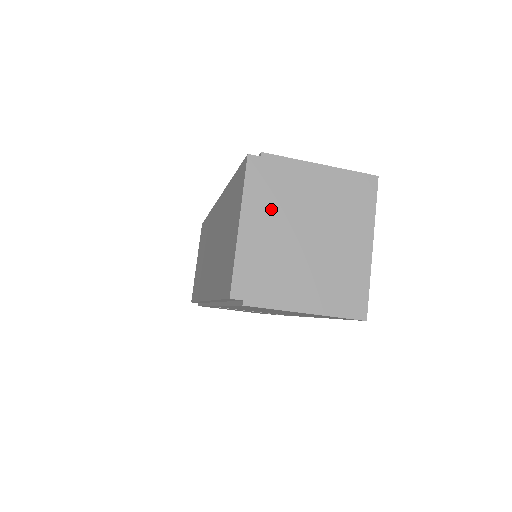
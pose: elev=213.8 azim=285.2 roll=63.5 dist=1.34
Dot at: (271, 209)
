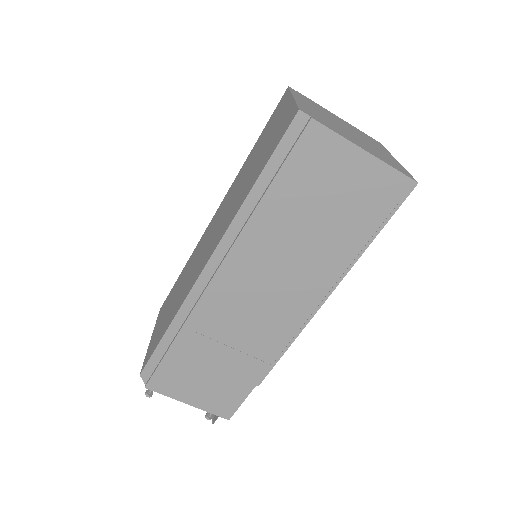
Dot at: (314, 107)
